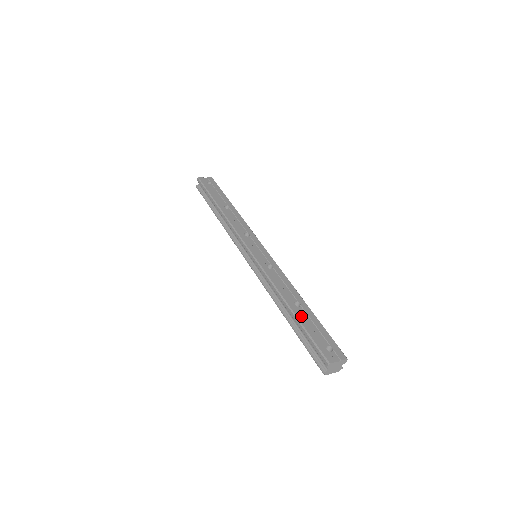
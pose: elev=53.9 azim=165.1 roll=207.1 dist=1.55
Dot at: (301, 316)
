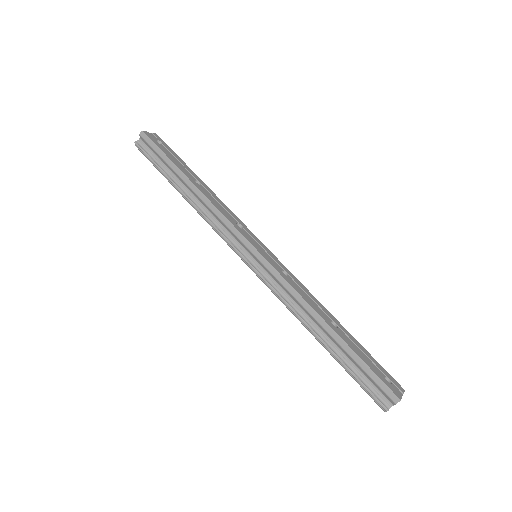
Dot at: (347, 341)
